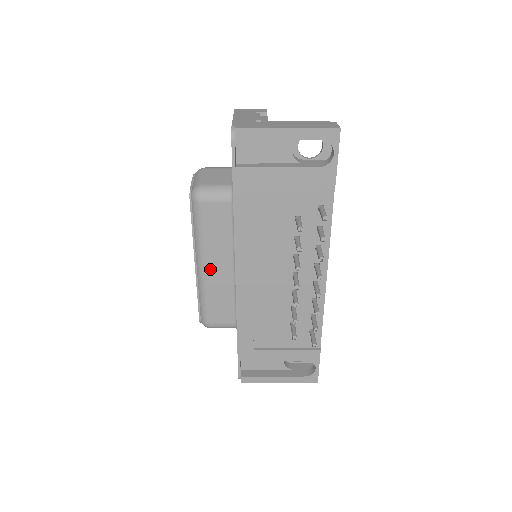
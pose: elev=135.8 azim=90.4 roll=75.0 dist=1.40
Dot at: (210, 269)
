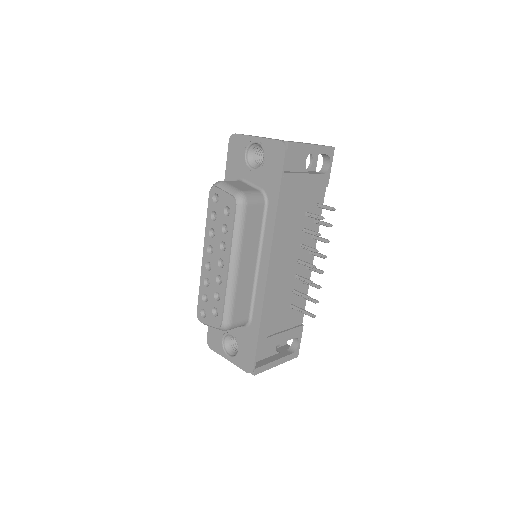
Dot at: (242, 268)
